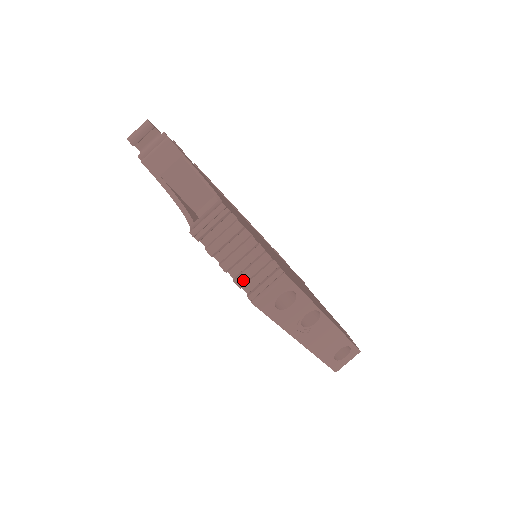
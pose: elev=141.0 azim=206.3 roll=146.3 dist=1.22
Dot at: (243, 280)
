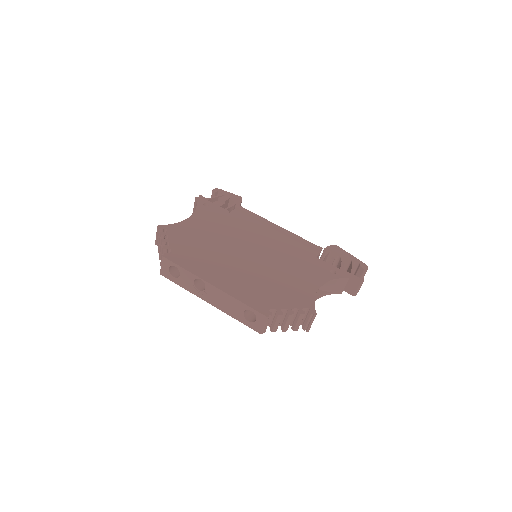
Dot at: occluded
